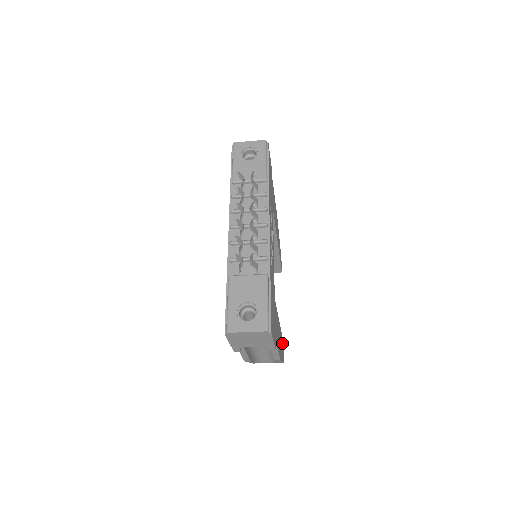
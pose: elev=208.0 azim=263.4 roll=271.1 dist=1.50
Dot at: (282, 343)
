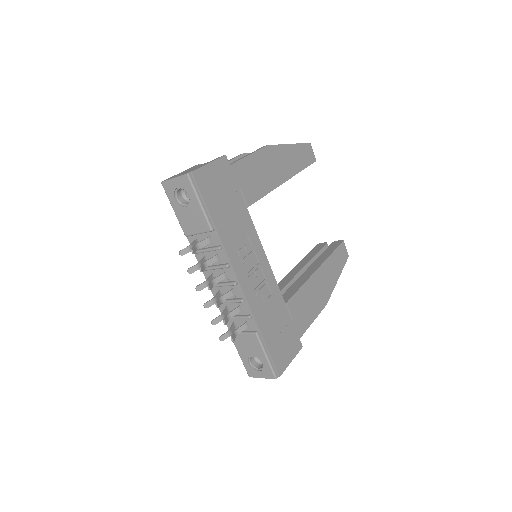
Dot at: (334, 259)
